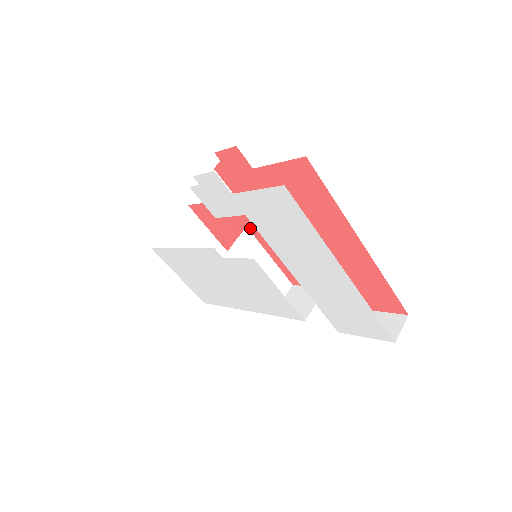
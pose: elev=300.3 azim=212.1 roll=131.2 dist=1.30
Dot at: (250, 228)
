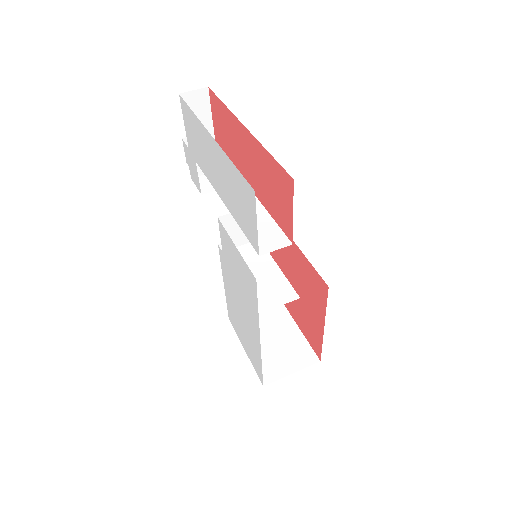
Dot at: occluded
